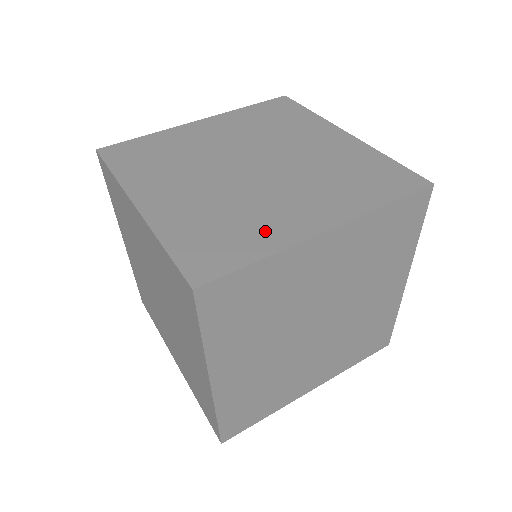
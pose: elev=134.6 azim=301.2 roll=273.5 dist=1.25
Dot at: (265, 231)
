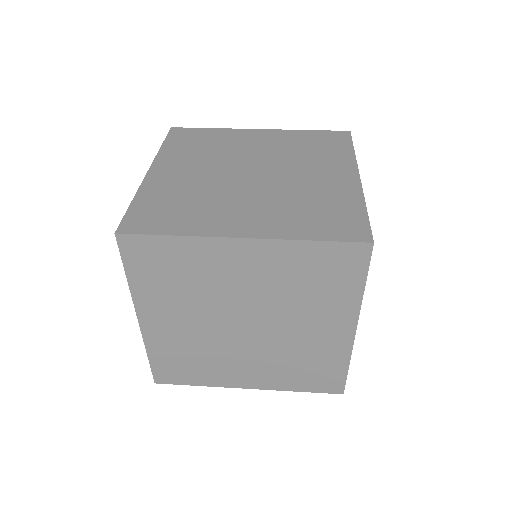
Dot at: (200, 219)
